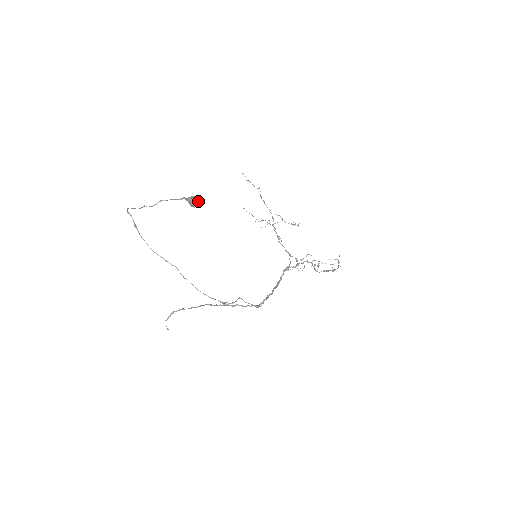
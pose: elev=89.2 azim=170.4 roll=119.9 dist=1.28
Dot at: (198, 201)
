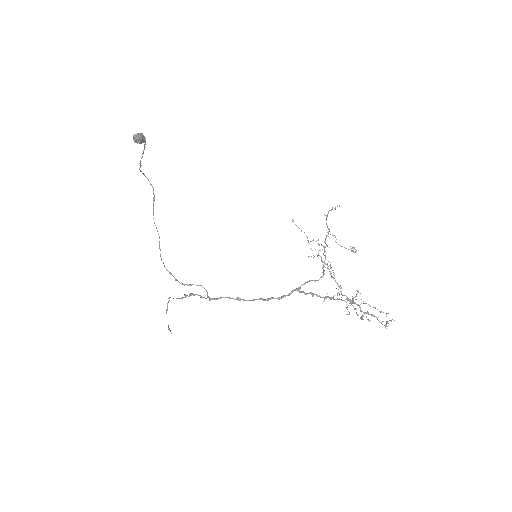
Dot at: (136, 134)
